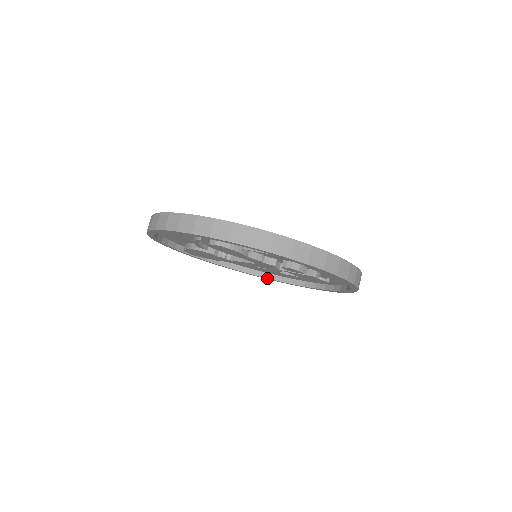
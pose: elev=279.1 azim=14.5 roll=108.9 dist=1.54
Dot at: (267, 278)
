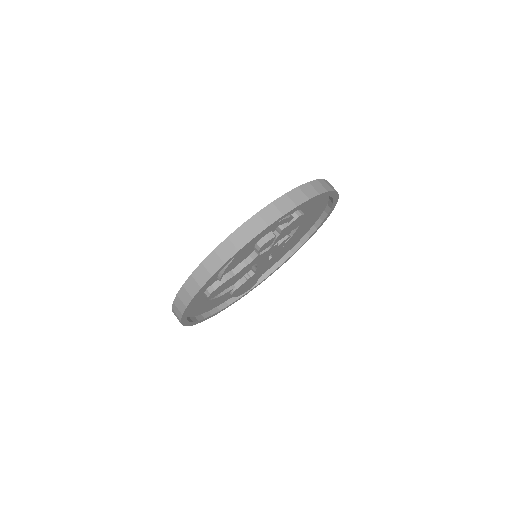
Dot at: (309, 237)
